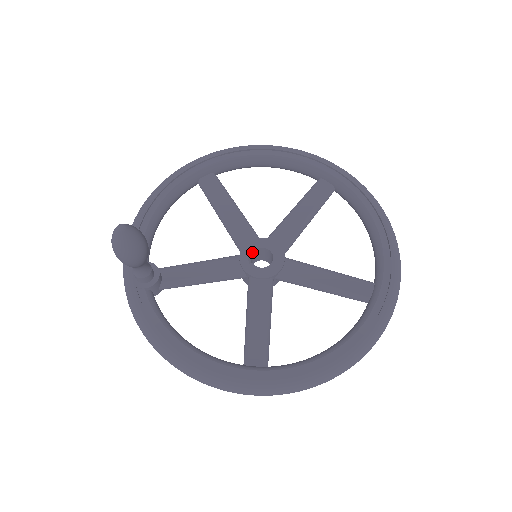
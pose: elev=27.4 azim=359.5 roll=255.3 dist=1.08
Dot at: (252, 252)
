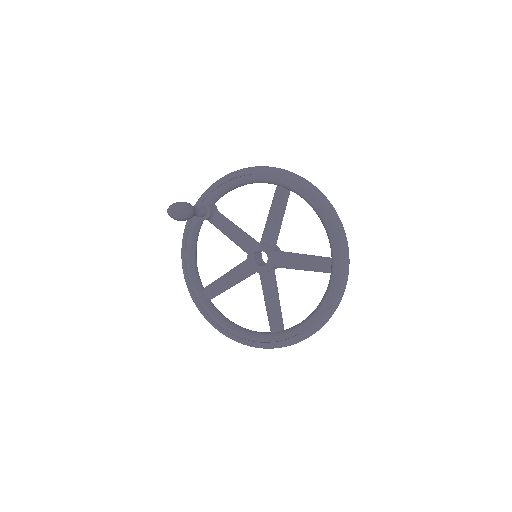
Dot at: (260, 250)
